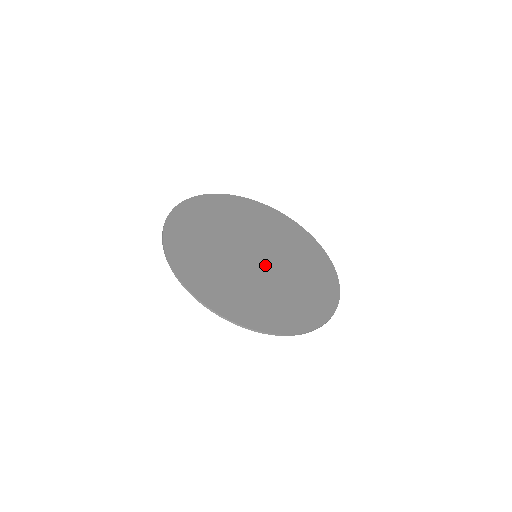
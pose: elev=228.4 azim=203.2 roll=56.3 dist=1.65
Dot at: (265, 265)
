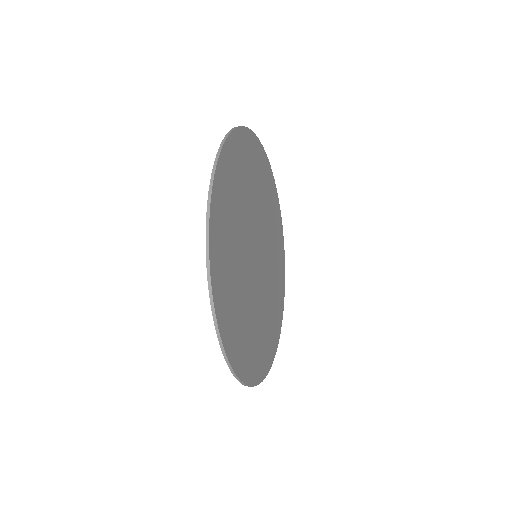
Dot at: (261, 271)
